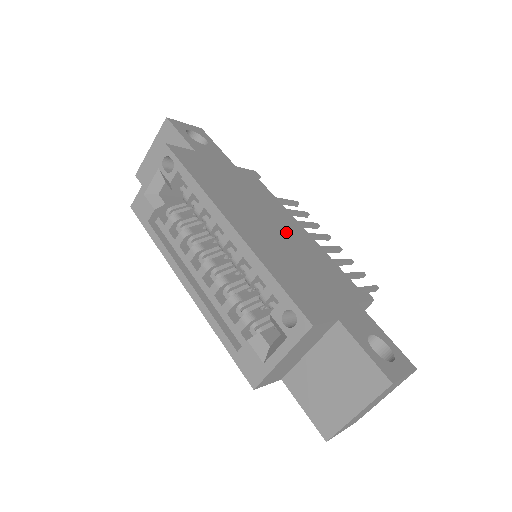
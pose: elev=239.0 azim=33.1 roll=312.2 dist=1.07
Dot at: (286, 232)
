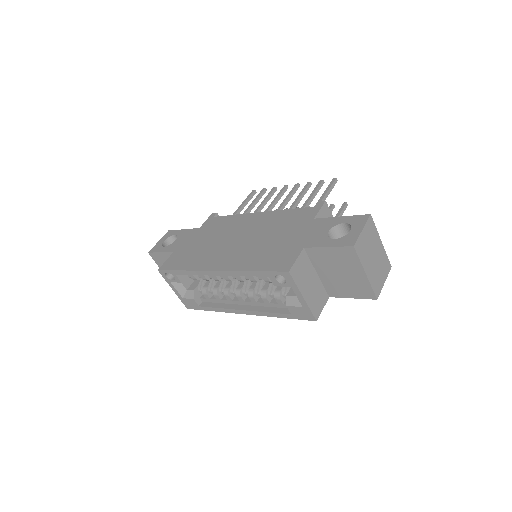
Dot at: (249, 231)
